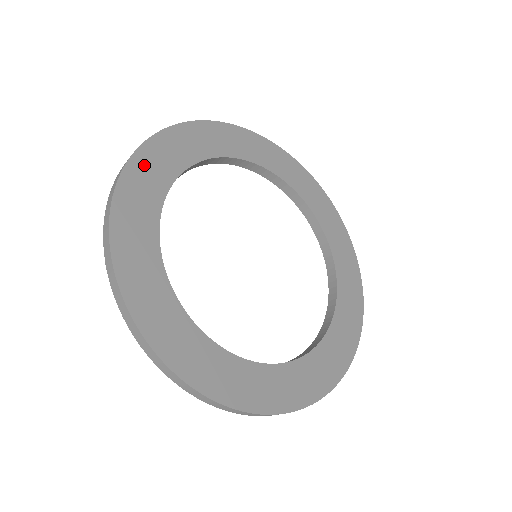
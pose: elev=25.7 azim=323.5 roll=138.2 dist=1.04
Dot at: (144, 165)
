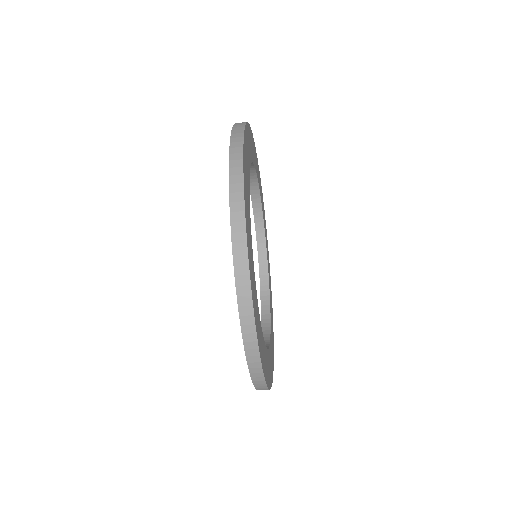
Dot at: (245, 156)
